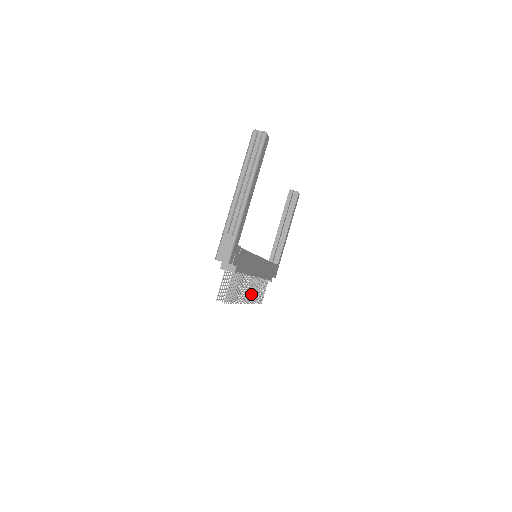
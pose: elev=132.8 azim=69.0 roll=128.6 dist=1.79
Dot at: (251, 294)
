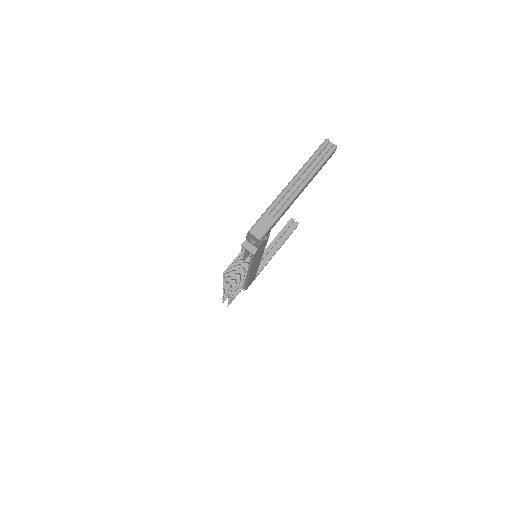
Dot at: occluded
